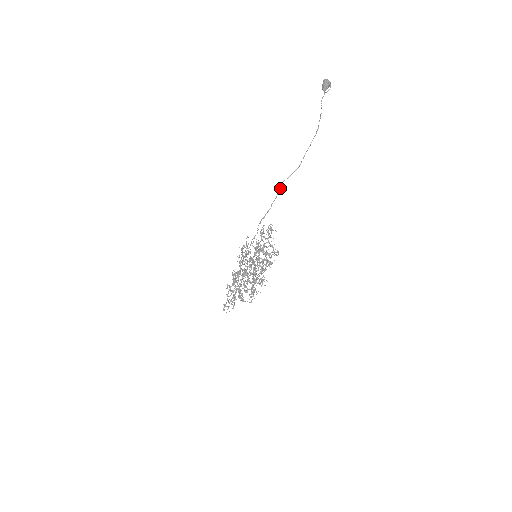
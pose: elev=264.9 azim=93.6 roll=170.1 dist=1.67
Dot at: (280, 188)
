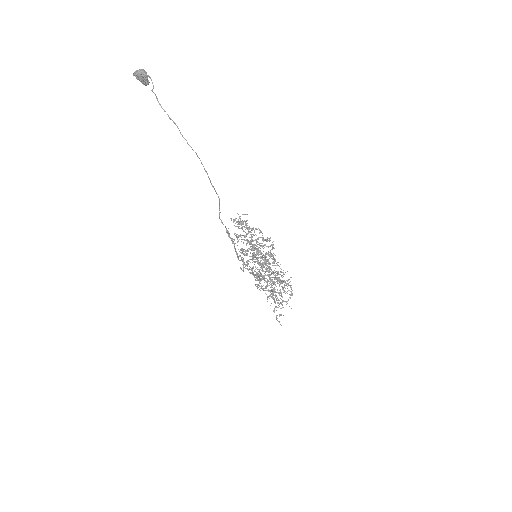
Dot at: occluded
